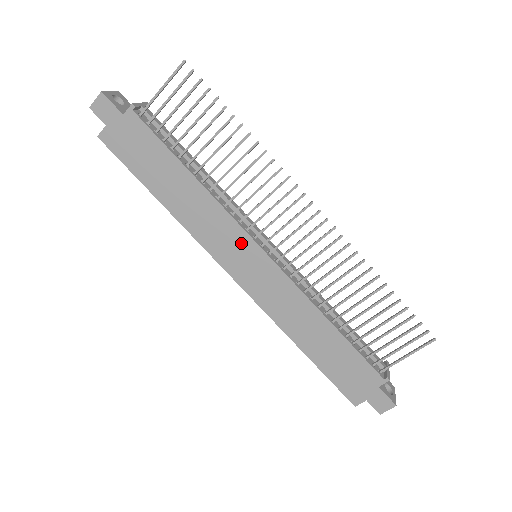
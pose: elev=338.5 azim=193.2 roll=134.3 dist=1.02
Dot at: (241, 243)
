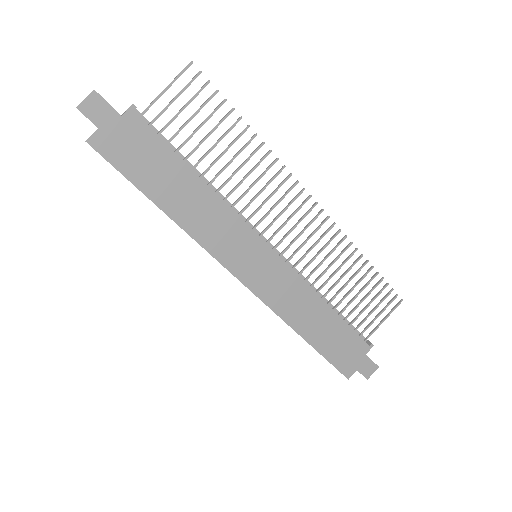
Dot at: (249, 243)
